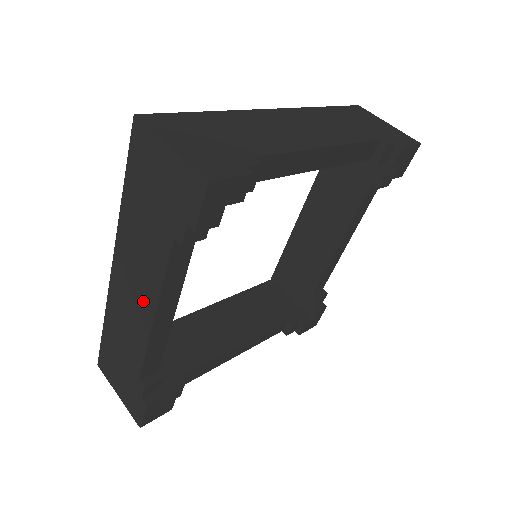
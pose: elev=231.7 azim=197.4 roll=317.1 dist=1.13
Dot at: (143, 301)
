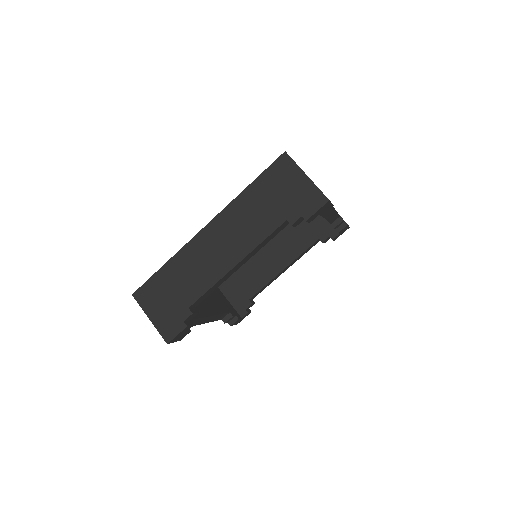
Dot at: occluded
